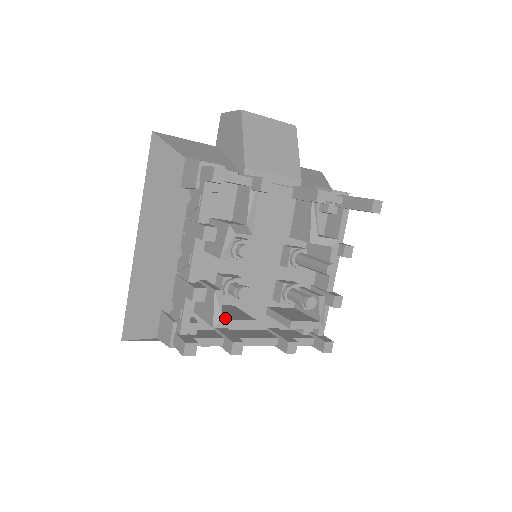
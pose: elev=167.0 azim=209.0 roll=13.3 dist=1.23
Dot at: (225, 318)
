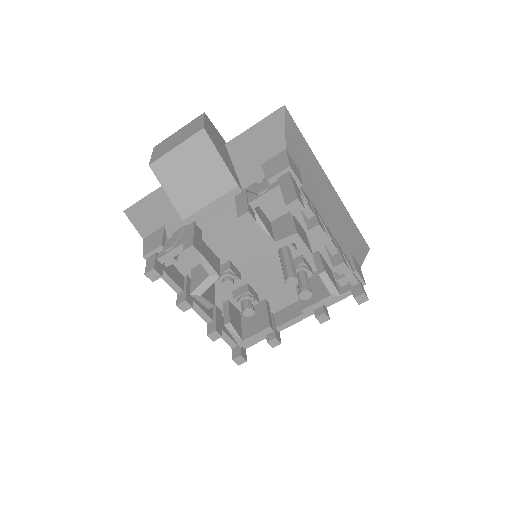
Dot at: (245, 337)
